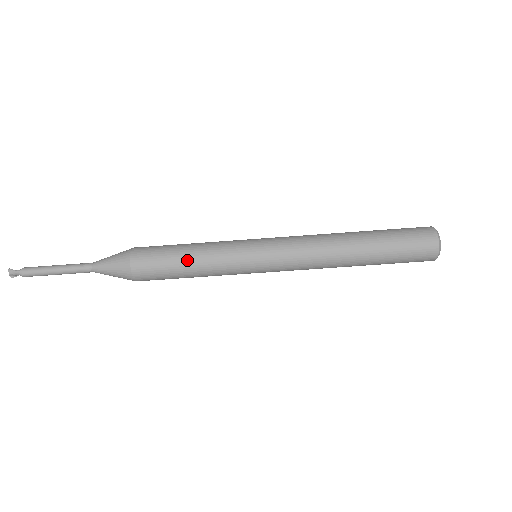
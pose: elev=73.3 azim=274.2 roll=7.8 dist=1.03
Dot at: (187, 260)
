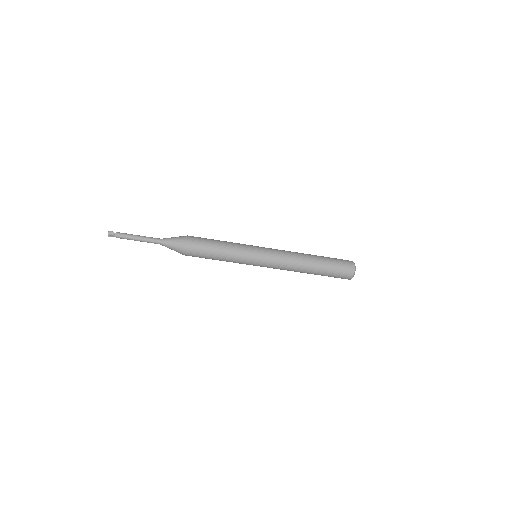
Dot at: (220, 245)
